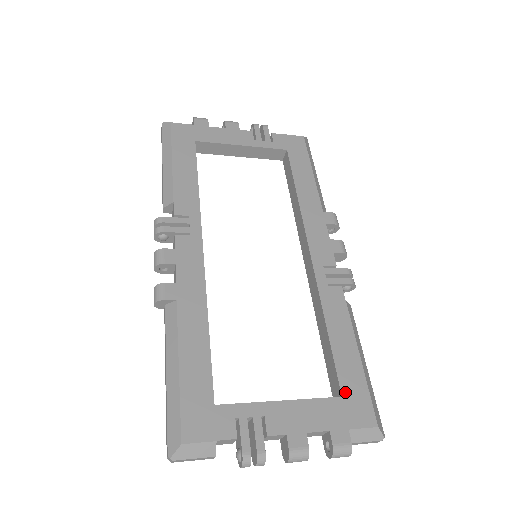
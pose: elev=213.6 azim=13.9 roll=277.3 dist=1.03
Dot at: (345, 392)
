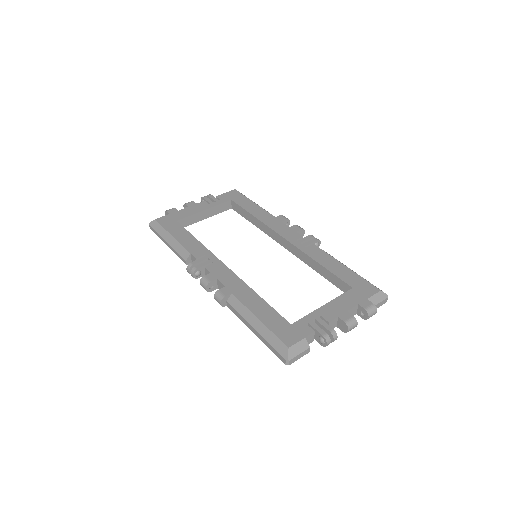
Dot at: (353, 285)
